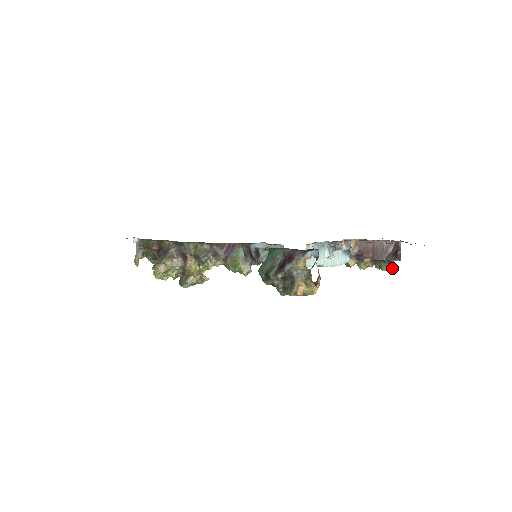
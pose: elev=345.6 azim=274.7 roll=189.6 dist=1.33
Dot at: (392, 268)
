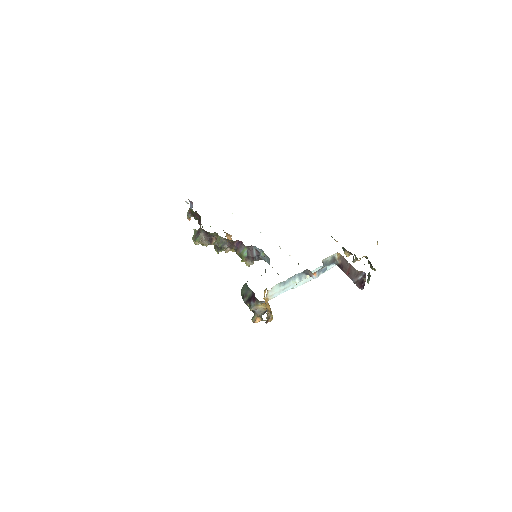
Dot at: (367, 281)
